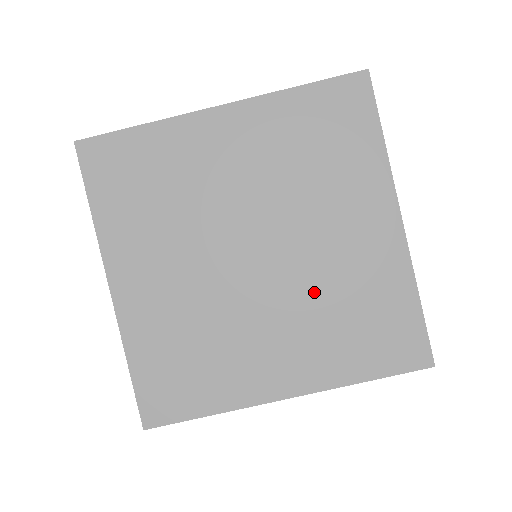
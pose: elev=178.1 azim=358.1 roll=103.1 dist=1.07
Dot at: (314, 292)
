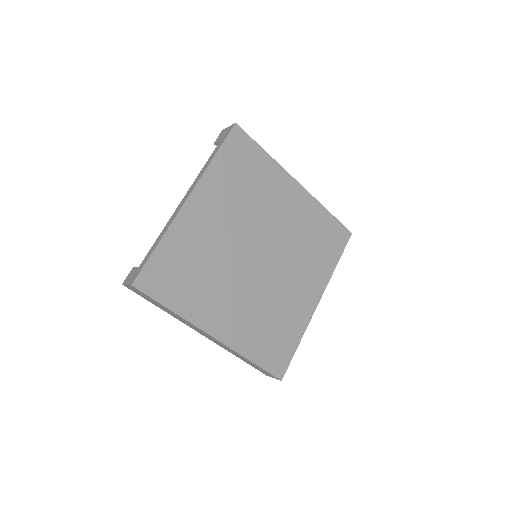
Dot at: (294, 248)
